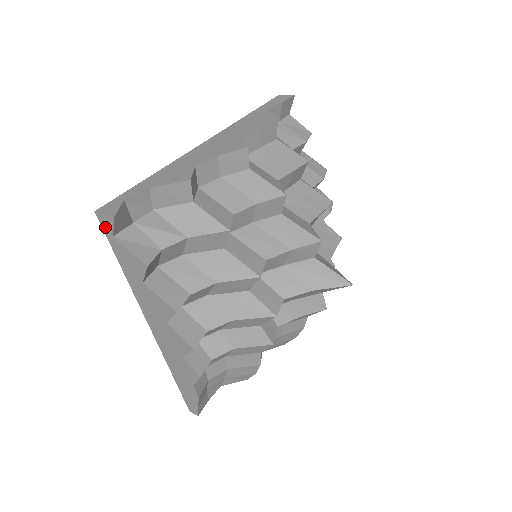
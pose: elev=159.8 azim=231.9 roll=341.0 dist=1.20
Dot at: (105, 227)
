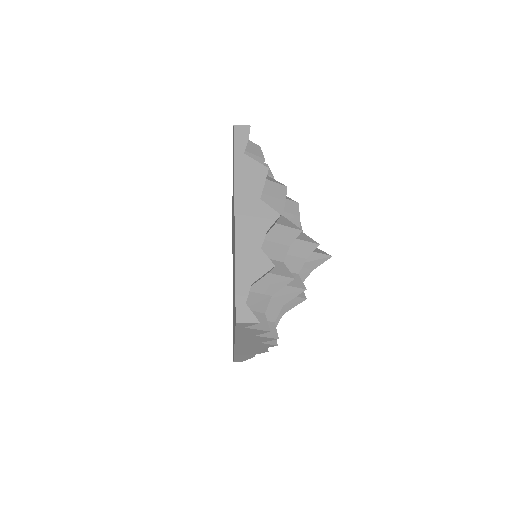
Dot at: (240, 326)
